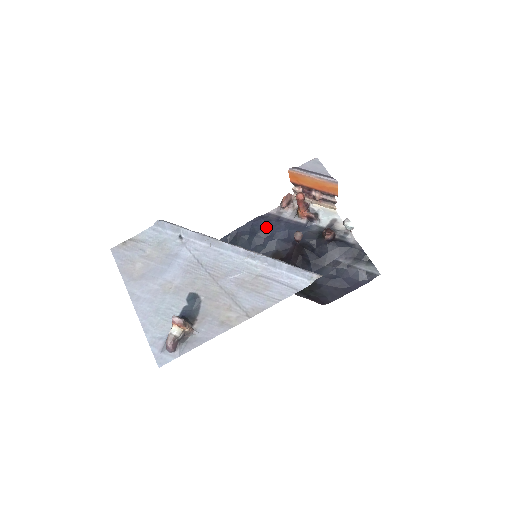
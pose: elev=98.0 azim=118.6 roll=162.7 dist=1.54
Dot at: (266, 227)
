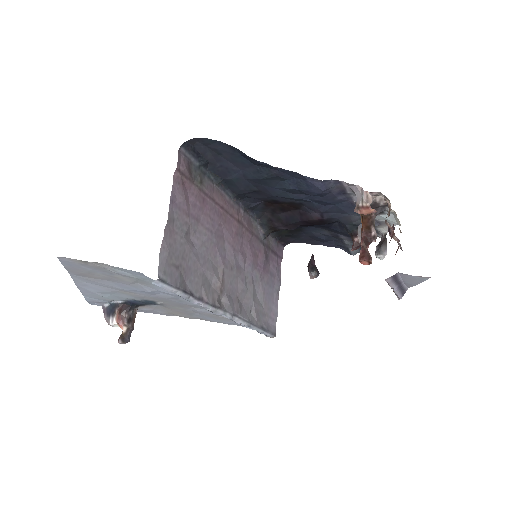
Dot at: (315, 195)
